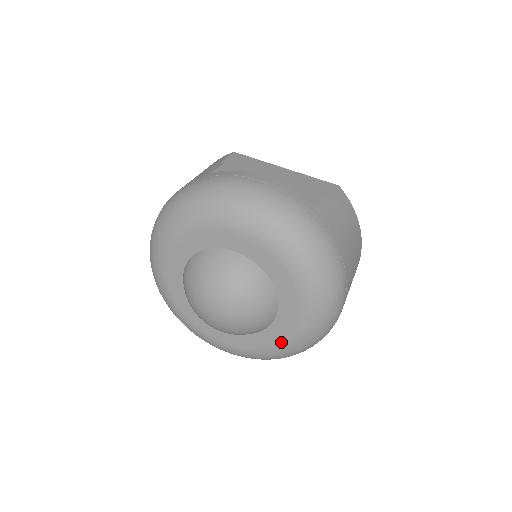
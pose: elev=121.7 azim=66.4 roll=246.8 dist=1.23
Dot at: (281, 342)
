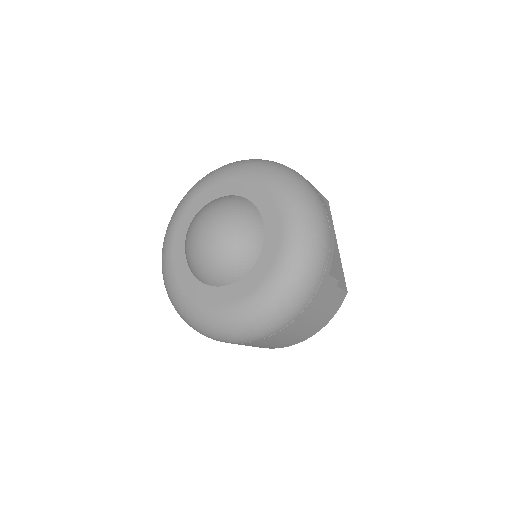
Dot at: (201, 303)
